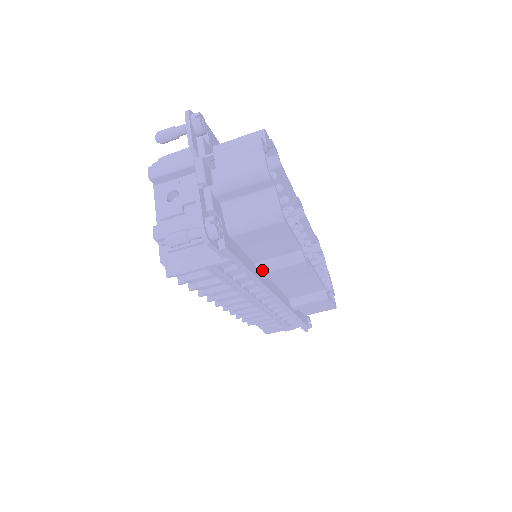
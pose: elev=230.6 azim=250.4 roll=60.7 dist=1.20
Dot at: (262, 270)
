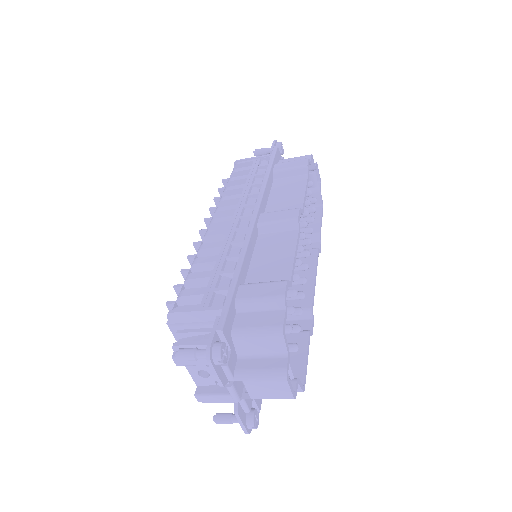
Dot at: occluded
